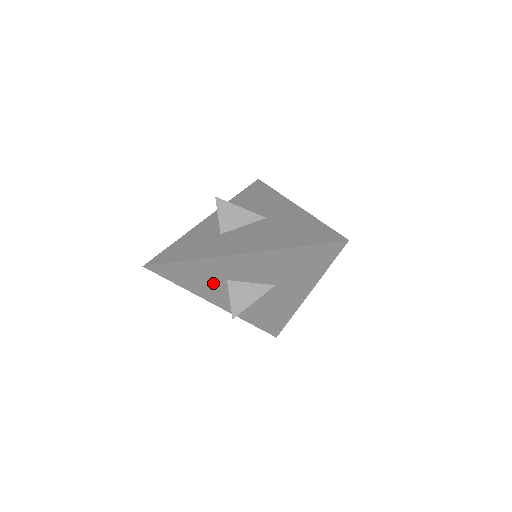
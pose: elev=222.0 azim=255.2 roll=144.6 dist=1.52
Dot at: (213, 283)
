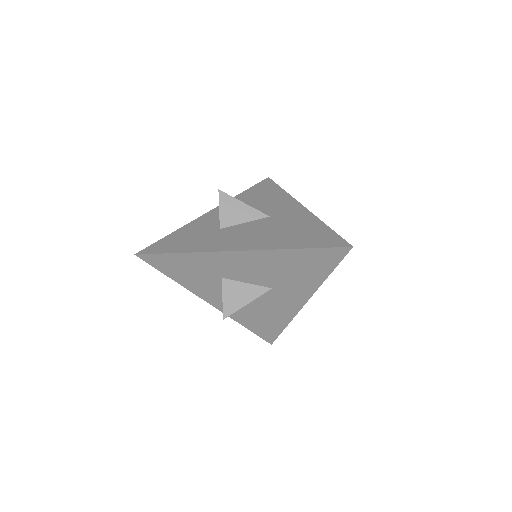
Dot at: (207, 279)
